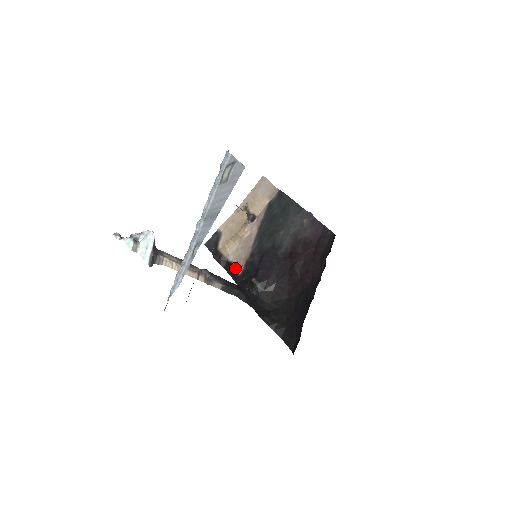
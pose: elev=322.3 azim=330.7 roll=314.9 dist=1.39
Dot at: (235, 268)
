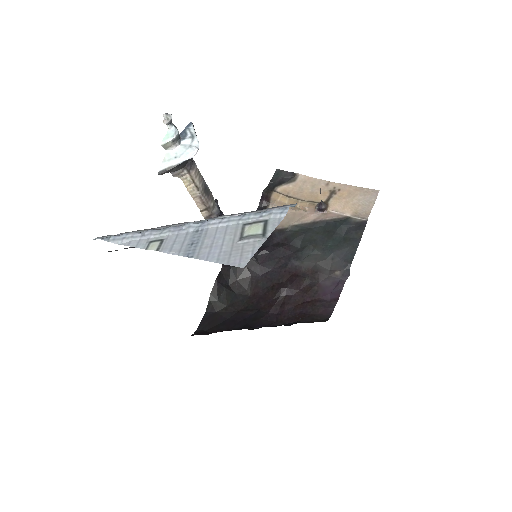
Dot at: occluded
